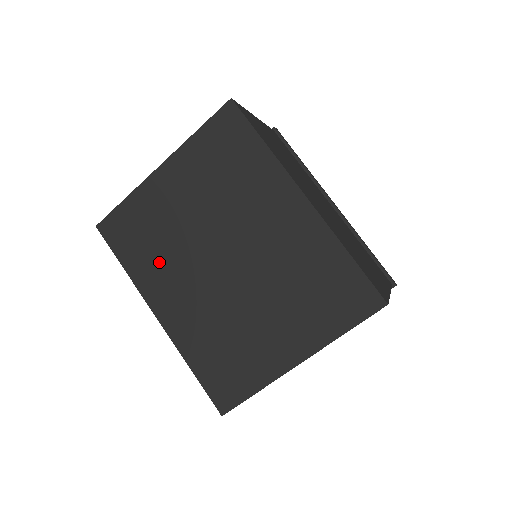
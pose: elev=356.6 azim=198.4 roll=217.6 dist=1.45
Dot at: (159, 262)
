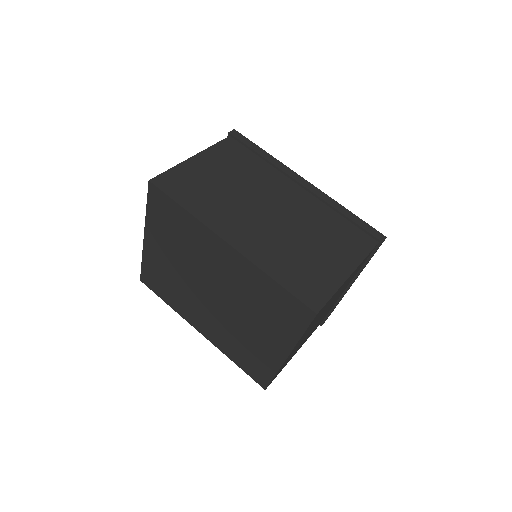
Dot at: (180, 299)
